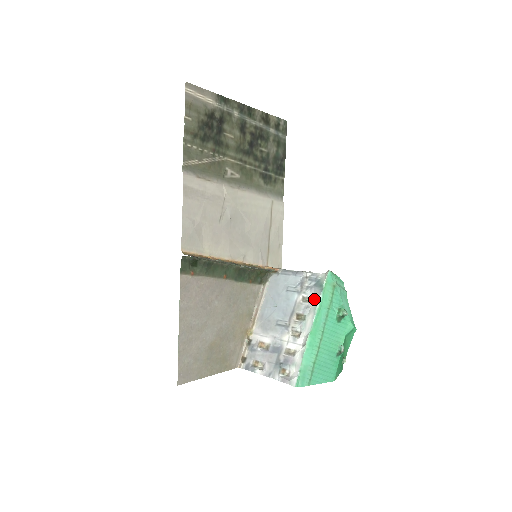
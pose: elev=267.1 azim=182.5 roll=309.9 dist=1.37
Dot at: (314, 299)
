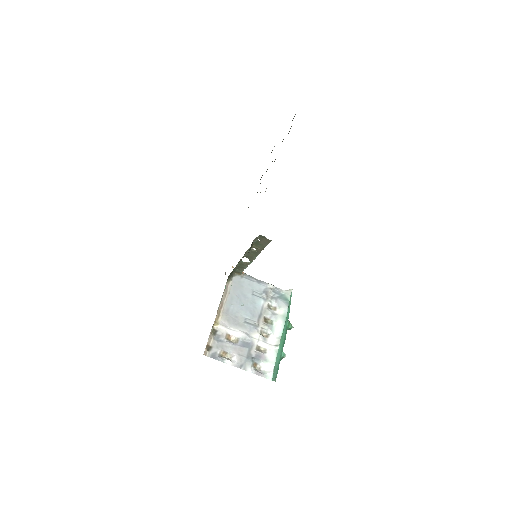
Dot at: (281, 309)
